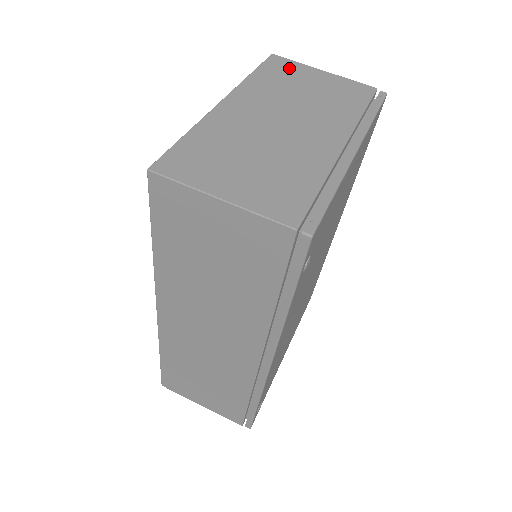
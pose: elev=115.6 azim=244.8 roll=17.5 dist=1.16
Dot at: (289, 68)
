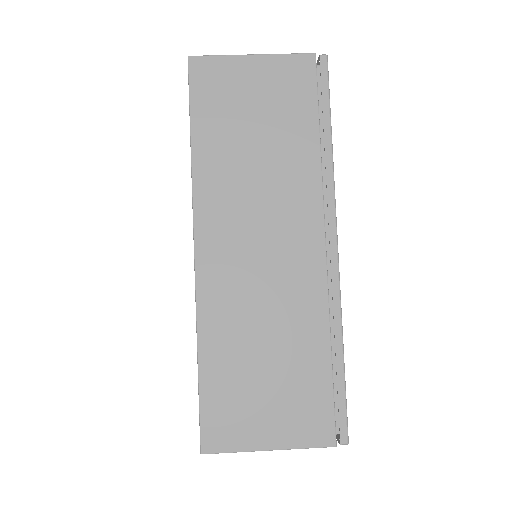
Dot at: occluded
